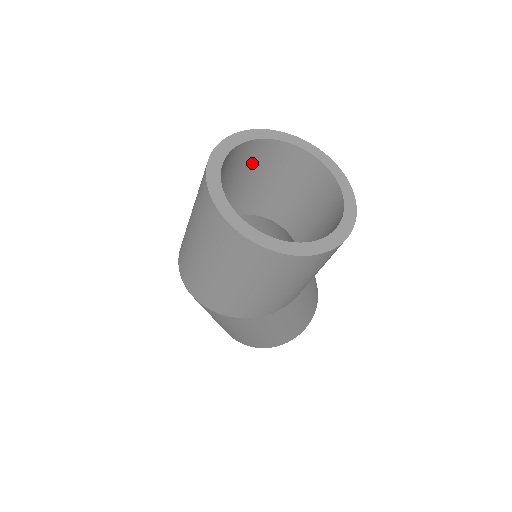
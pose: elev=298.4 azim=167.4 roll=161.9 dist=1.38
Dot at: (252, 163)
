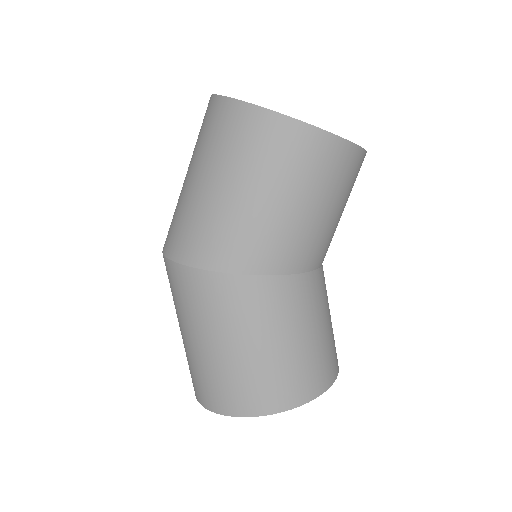
Dot at: occluded
